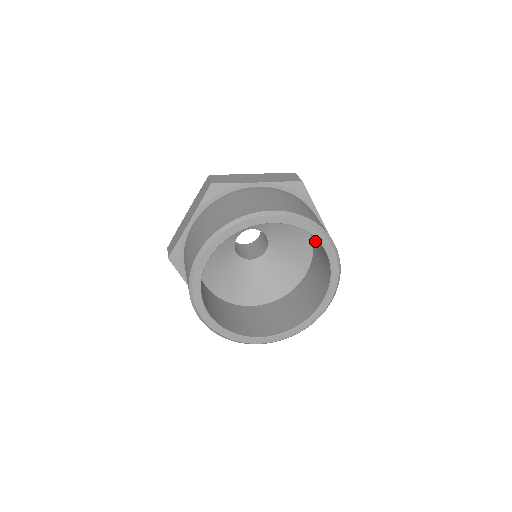
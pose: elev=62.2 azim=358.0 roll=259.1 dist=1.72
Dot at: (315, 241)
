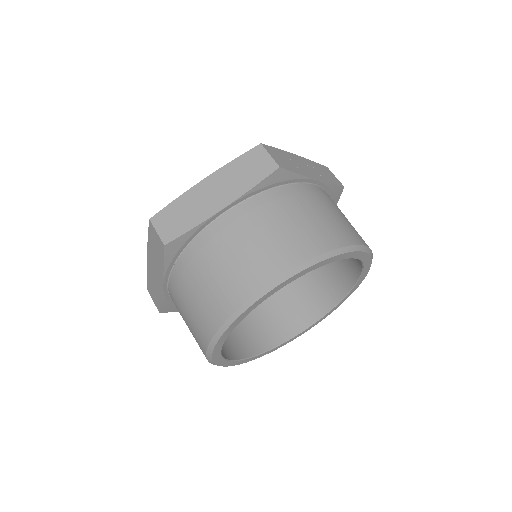
Dot at: occluded
